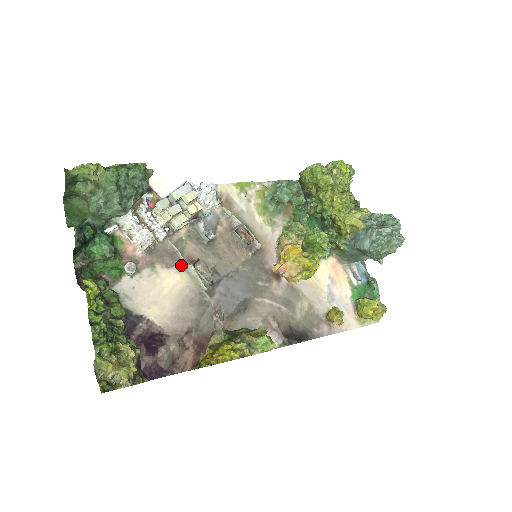
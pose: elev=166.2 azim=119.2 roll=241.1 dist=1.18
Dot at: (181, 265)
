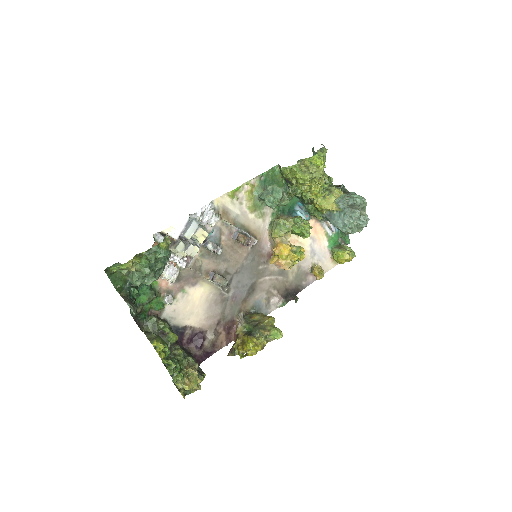
Dot at: (202, 280)
